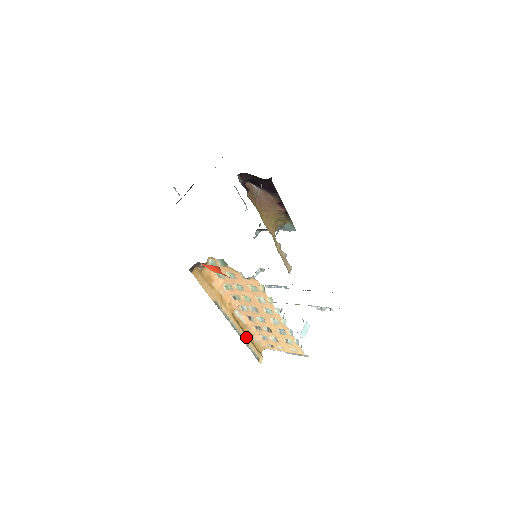
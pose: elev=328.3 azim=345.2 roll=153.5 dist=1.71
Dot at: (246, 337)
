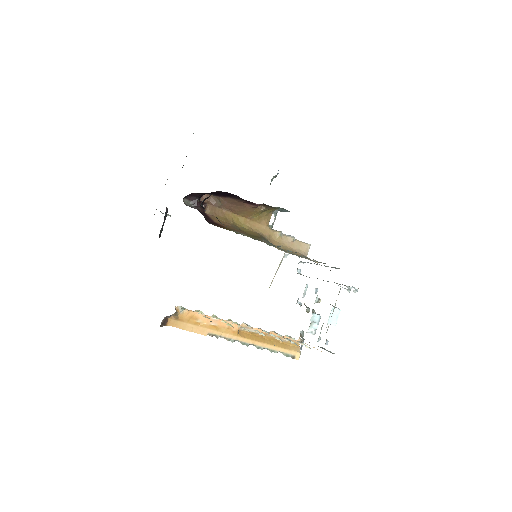
Dot at: (267, 345)
